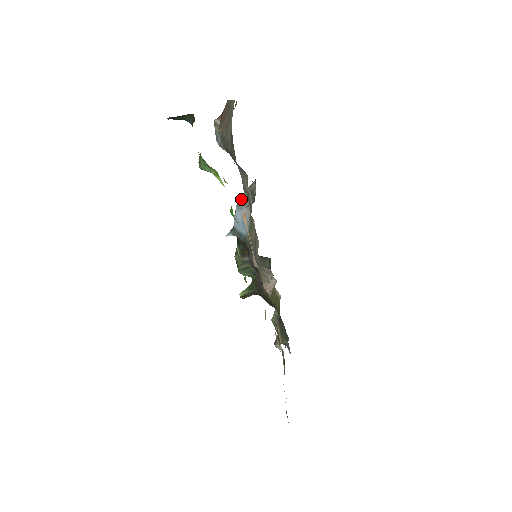
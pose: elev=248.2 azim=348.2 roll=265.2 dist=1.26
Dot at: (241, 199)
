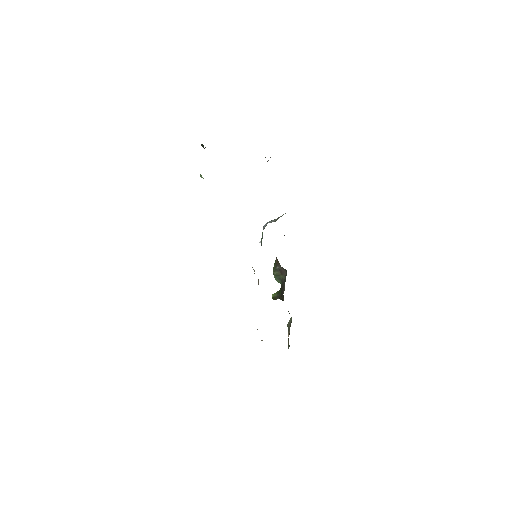
Dot at: occluded
